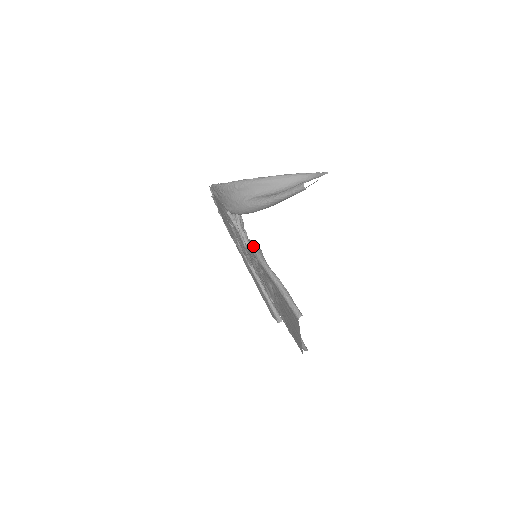
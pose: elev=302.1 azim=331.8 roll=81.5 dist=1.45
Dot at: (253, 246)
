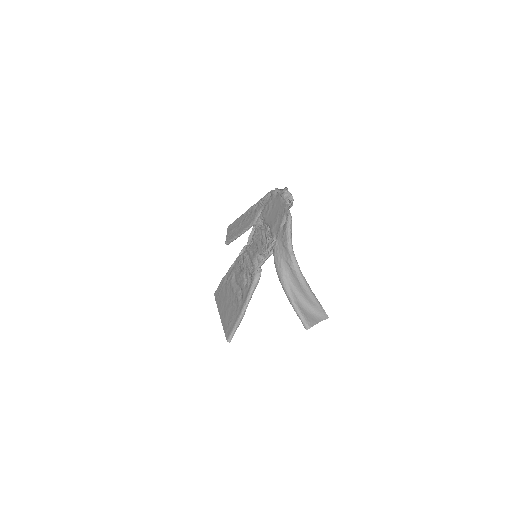
Dot at: (258, 278)
